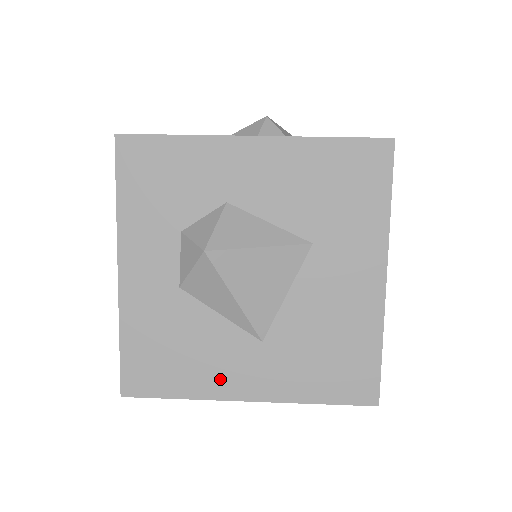
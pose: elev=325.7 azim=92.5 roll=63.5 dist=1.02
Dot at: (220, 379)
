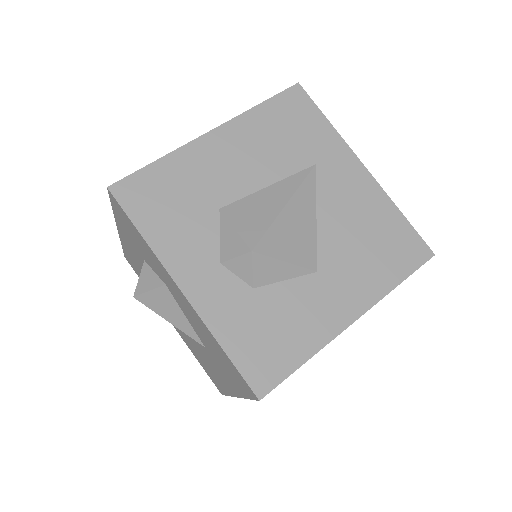
Dot at: occluded
